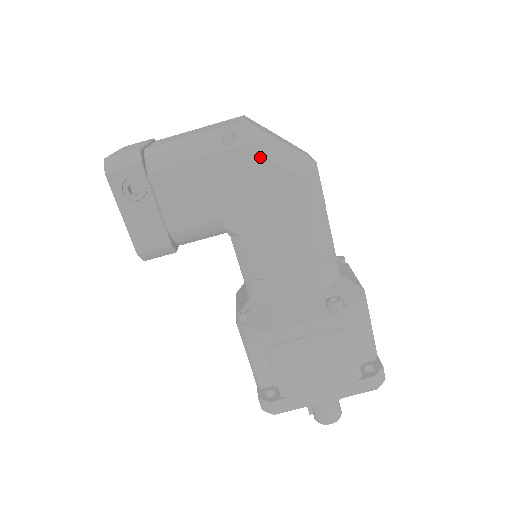
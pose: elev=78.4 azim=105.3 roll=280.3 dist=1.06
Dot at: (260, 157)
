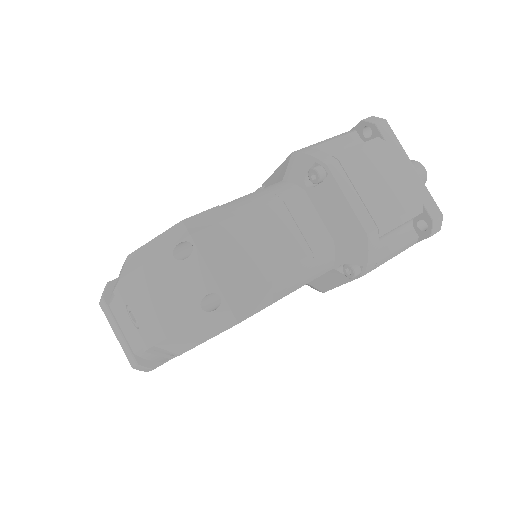
Dot at: occluded
